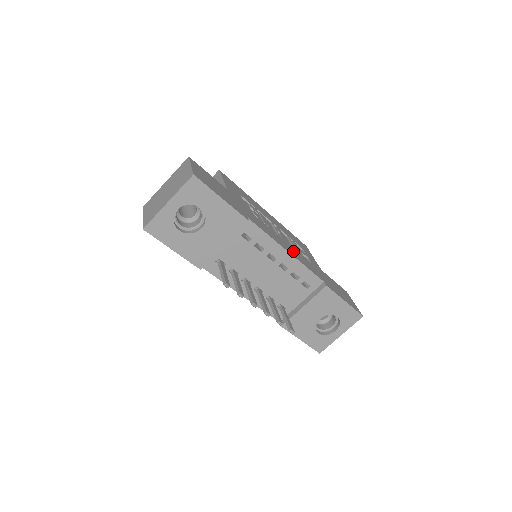
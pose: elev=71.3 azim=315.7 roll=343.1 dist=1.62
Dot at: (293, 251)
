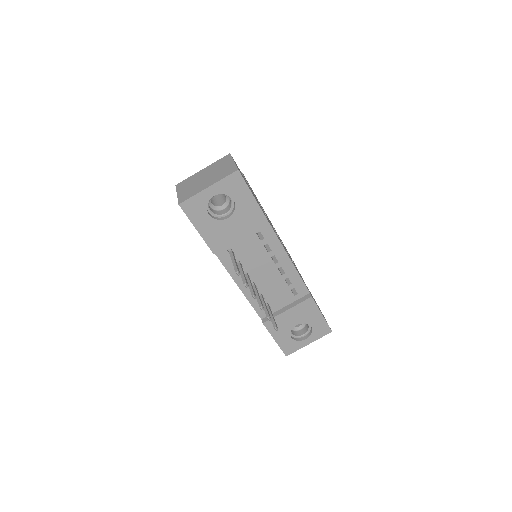
Dot at: occluded
